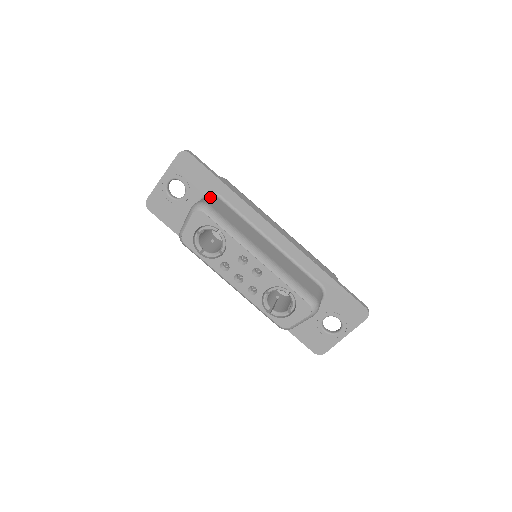
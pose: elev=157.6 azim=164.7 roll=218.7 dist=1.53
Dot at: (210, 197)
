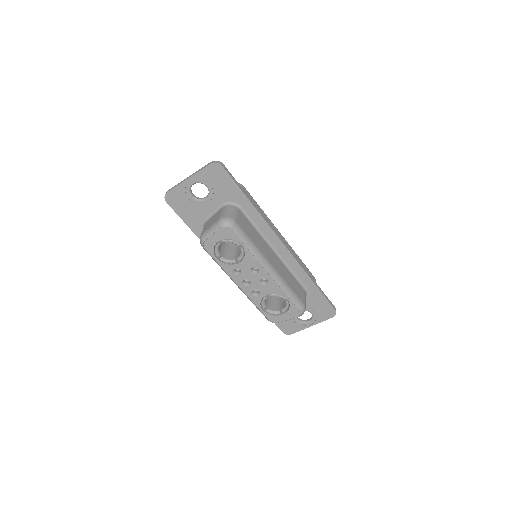
Dot at: (234, 209)
